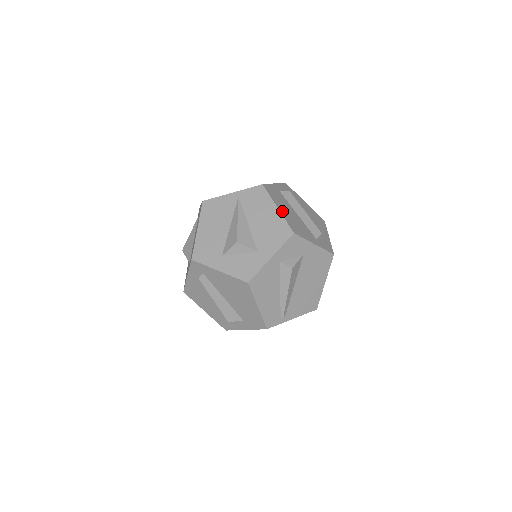
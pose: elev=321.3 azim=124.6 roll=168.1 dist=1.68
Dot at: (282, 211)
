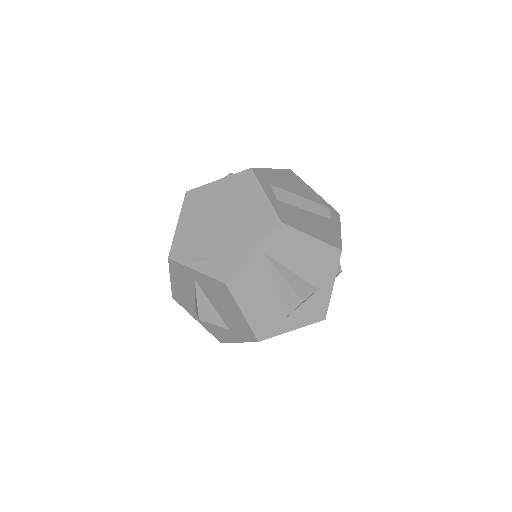
Dot at: (315, 234)
